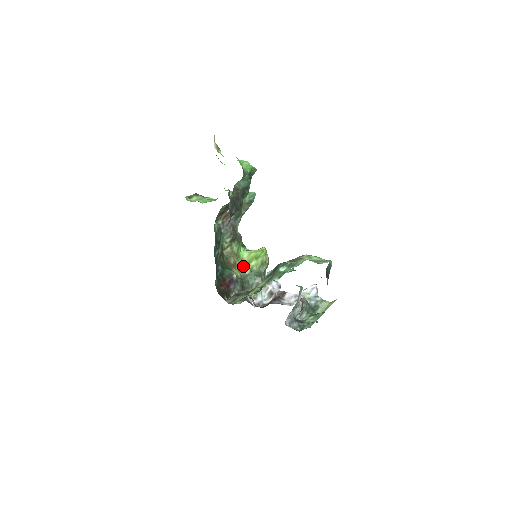
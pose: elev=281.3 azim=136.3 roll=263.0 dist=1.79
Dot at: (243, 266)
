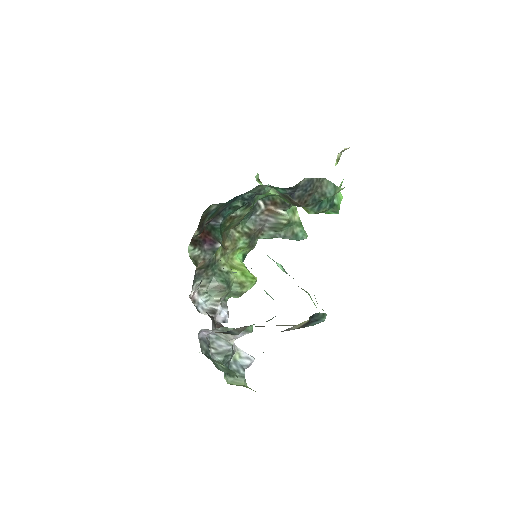
Dot at: (227, 261)
